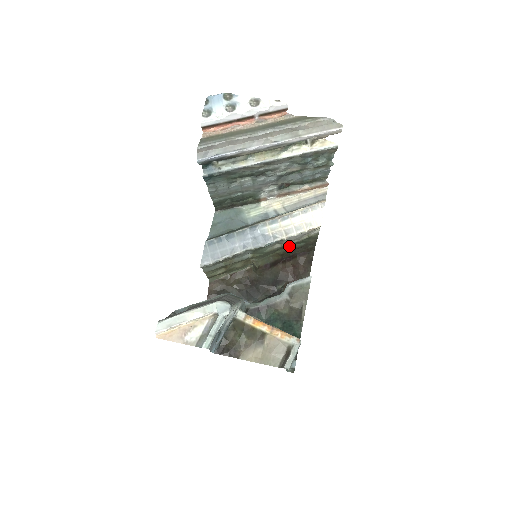
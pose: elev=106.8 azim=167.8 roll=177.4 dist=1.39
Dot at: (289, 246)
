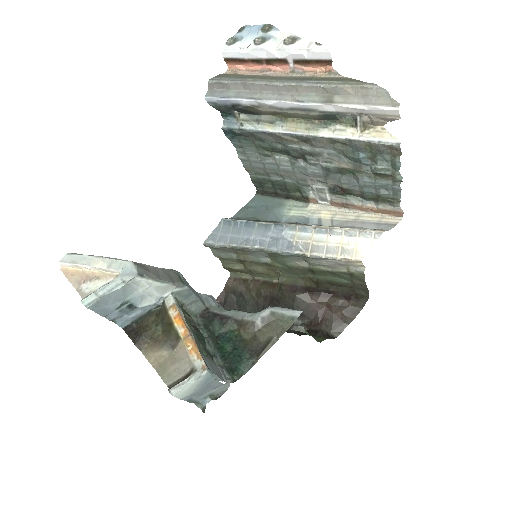
Dot at: (324, 274)
